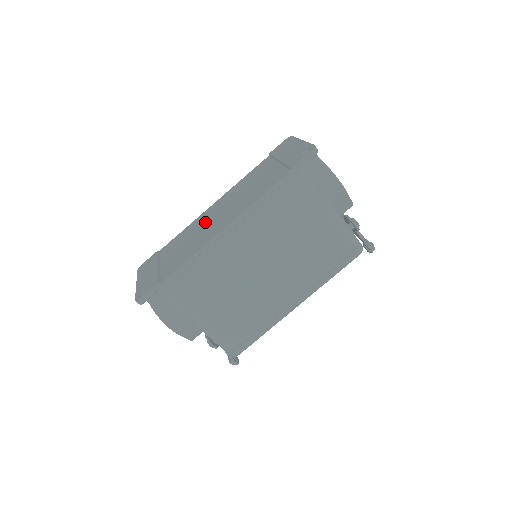
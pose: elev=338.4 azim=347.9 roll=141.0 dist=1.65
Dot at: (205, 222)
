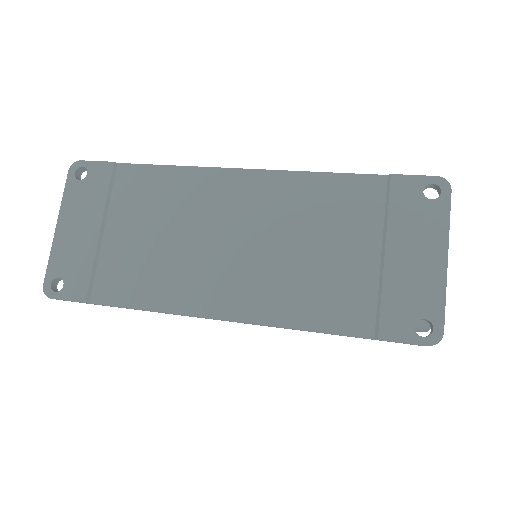
Dot at: (207, 222)
